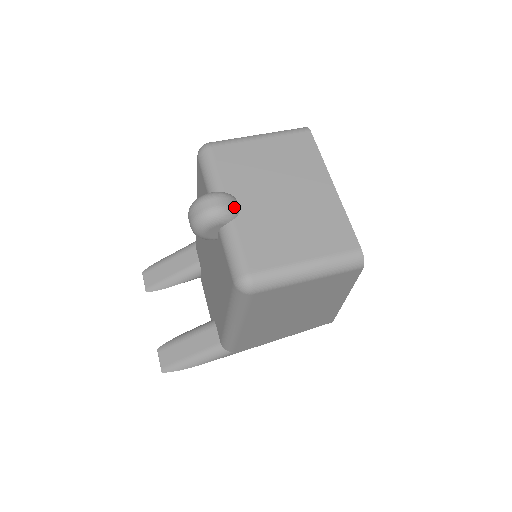
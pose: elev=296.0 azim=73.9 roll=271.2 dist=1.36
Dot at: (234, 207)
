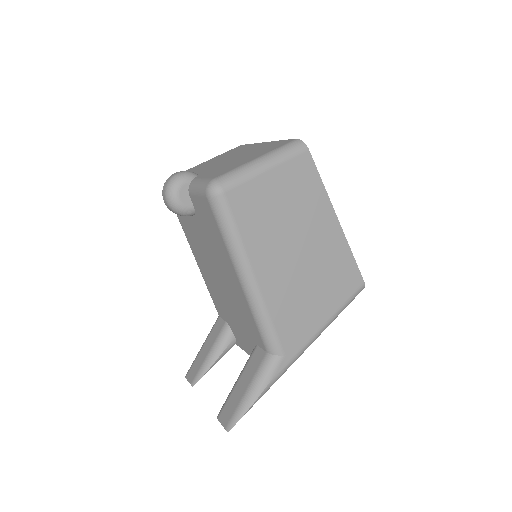
Dot at: (192, 172)
